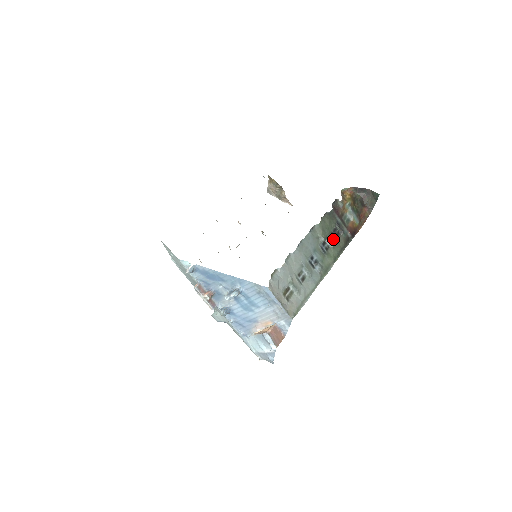
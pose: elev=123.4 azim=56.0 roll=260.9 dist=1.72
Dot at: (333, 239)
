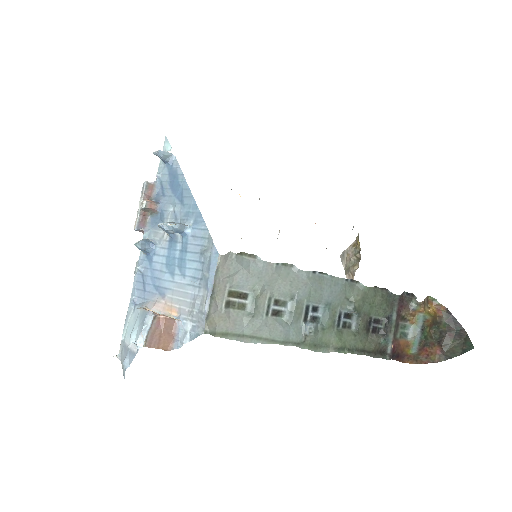
Dot at: (365, 326)
